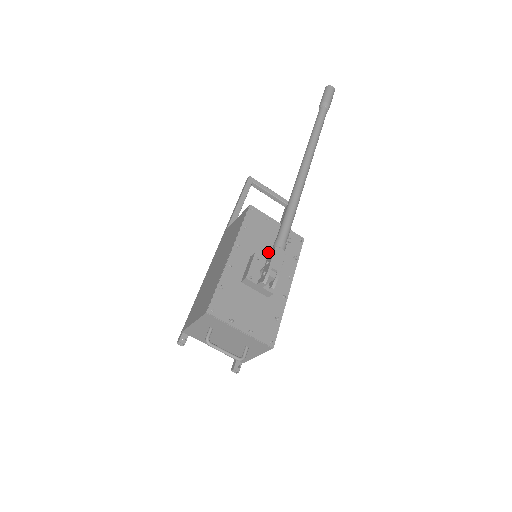
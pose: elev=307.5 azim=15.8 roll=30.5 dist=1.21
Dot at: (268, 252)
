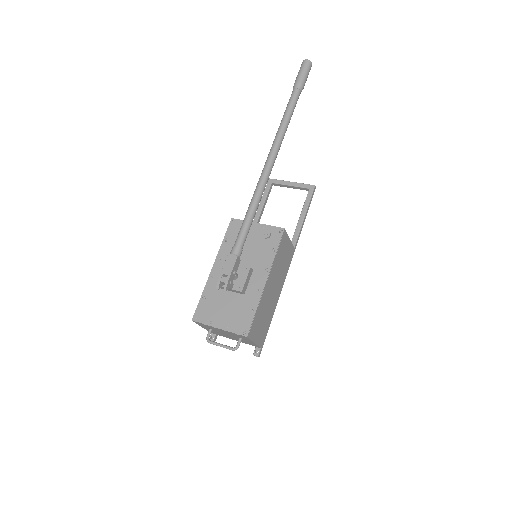
Dot at: (246, 254)
